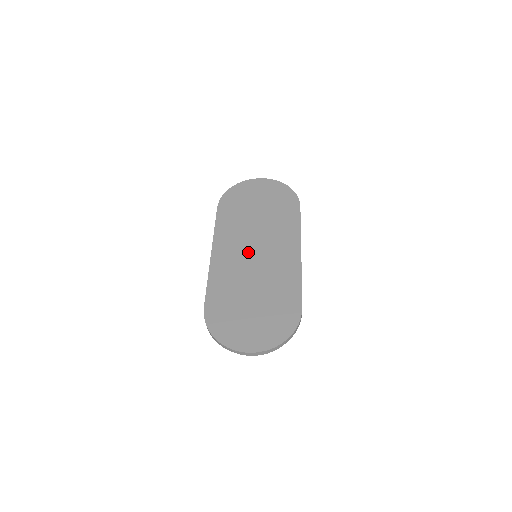
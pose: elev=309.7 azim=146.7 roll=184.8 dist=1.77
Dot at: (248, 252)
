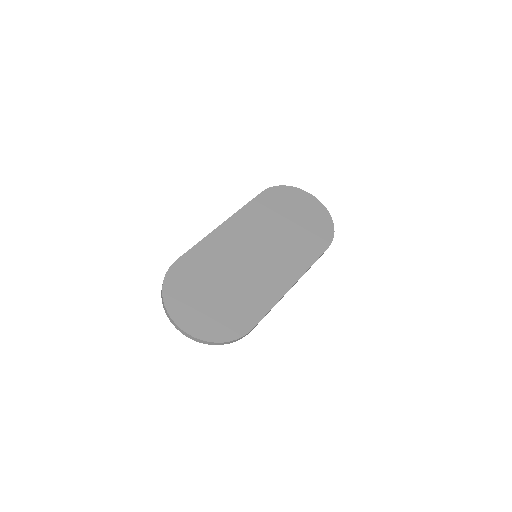
Dot at: (252, 247)
